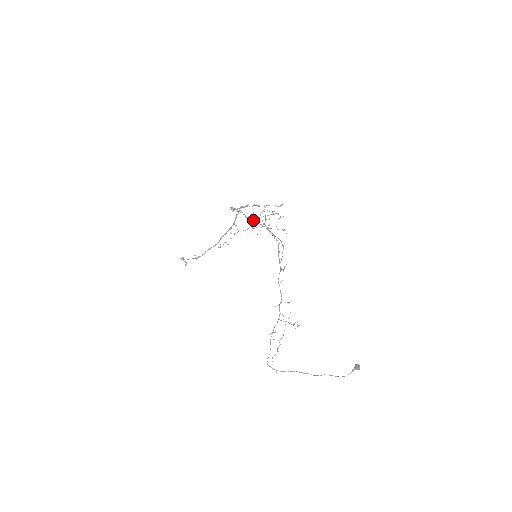
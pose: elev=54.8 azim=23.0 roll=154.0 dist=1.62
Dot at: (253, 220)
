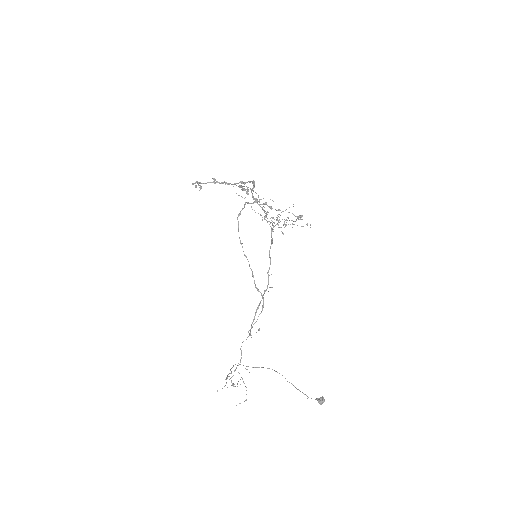
Dot at: occluded
